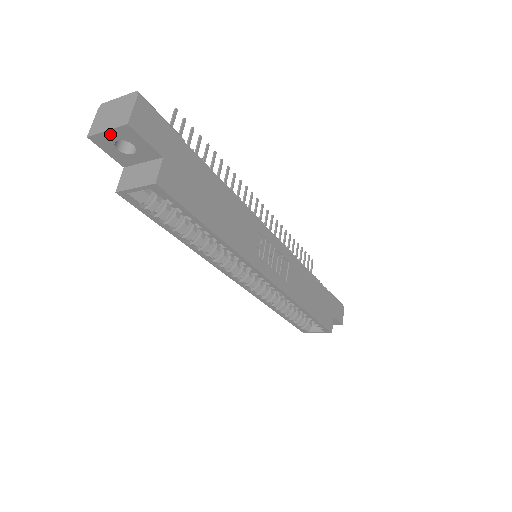
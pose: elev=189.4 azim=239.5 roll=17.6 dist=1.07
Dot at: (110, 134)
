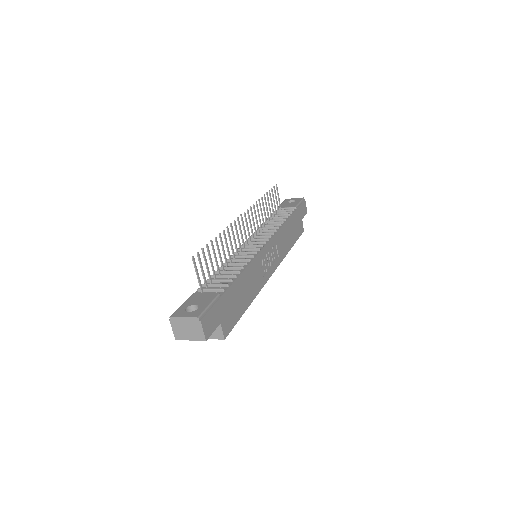
Dot at: (192, 339)
